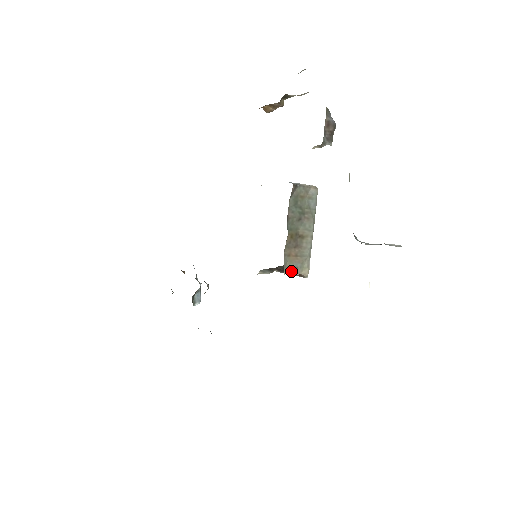
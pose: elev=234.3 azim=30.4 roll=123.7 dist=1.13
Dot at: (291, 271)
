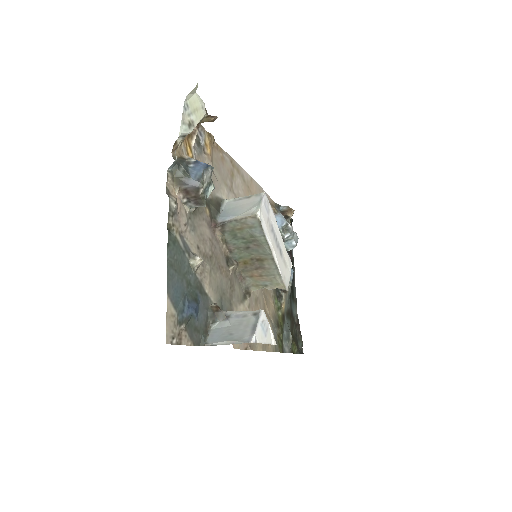
Dot at: (260, 288)
